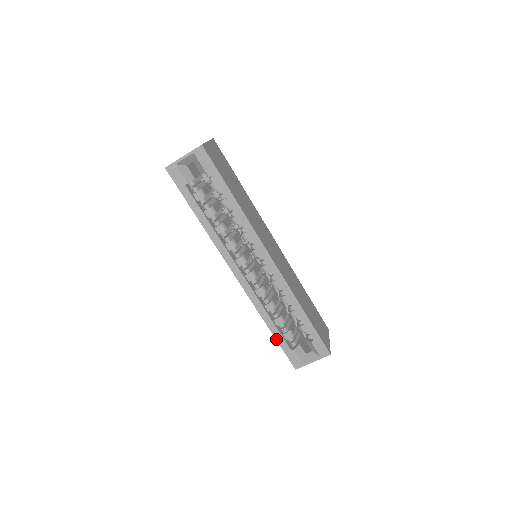
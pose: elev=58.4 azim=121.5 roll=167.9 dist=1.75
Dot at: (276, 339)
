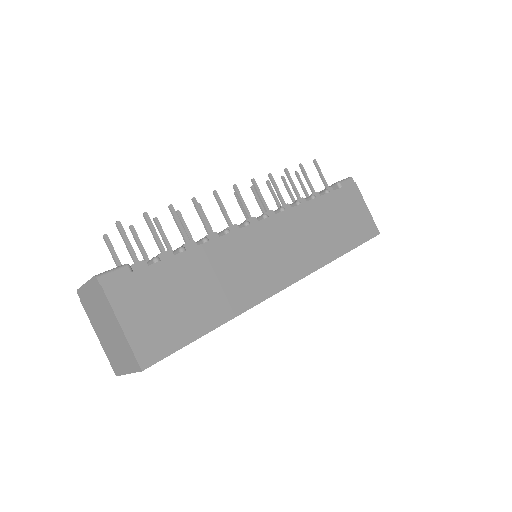
Dot at: occluded
